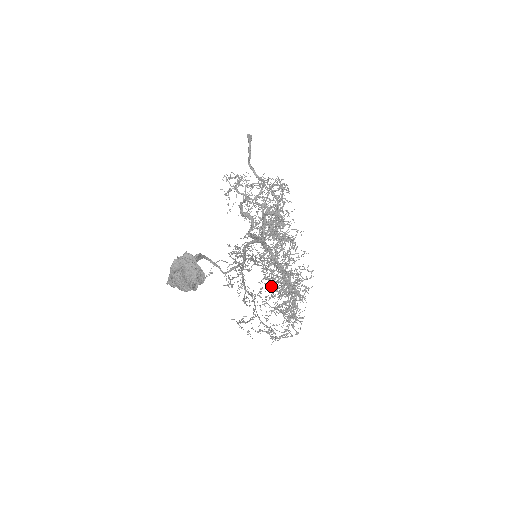
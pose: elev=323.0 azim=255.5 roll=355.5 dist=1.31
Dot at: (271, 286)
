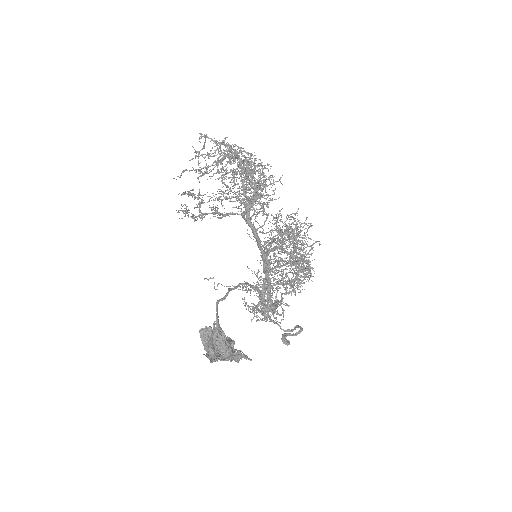
Dot at: (290, 287)
